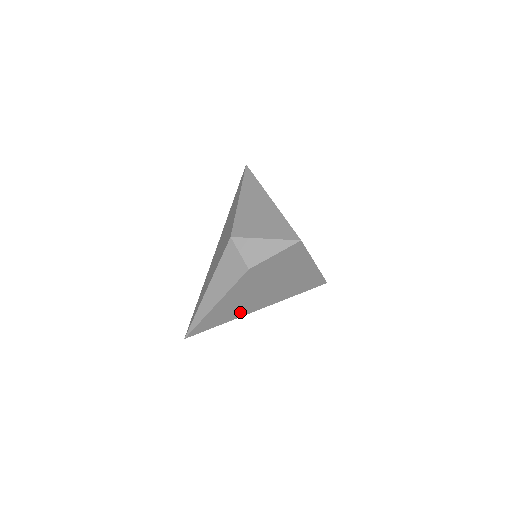
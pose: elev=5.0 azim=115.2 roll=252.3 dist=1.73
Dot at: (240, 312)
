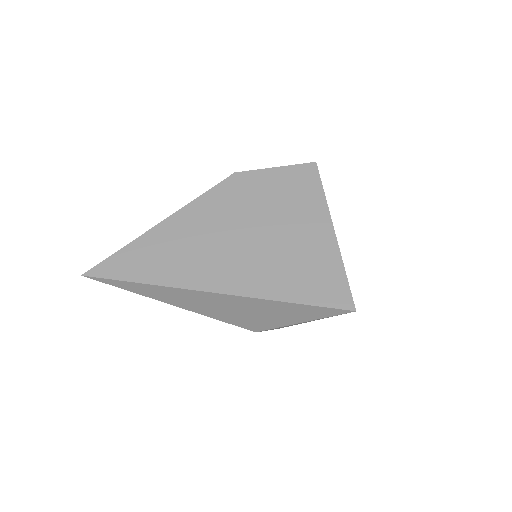
Dot at: (187, 273)
